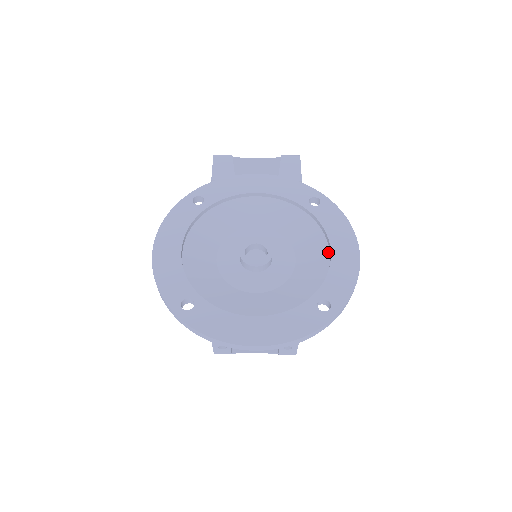
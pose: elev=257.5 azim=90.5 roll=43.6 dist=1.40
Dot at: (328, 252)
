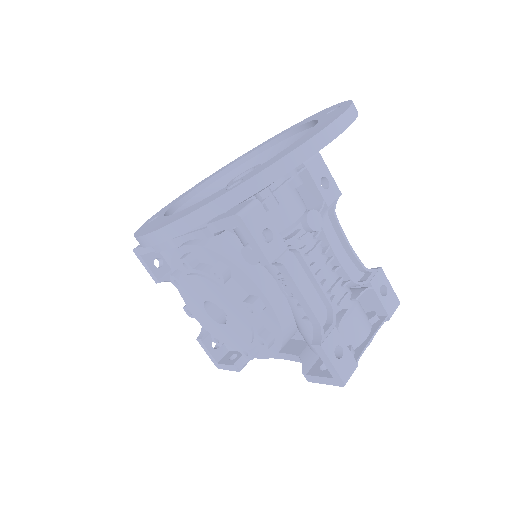
Dot at: (291, 137)
